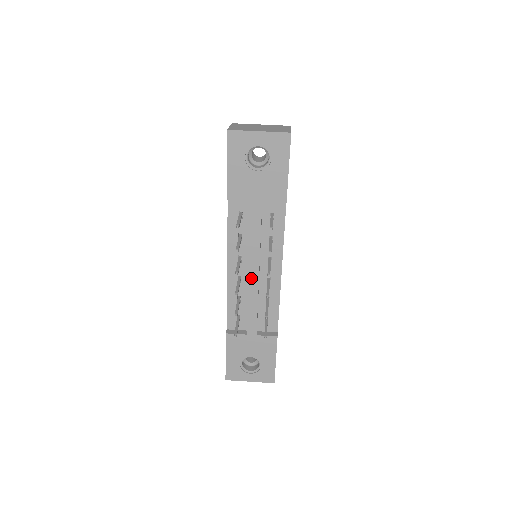
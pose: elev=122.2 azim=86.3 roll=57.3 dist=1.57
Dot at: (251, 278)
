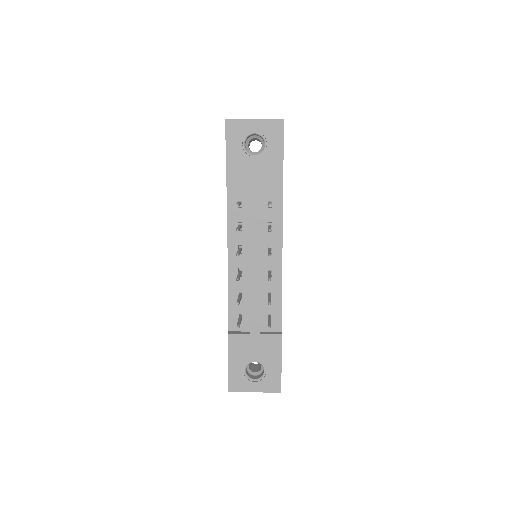
Dot at: (252, 268)
